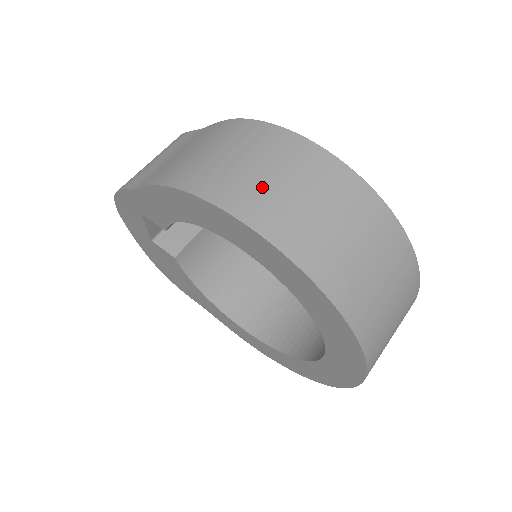
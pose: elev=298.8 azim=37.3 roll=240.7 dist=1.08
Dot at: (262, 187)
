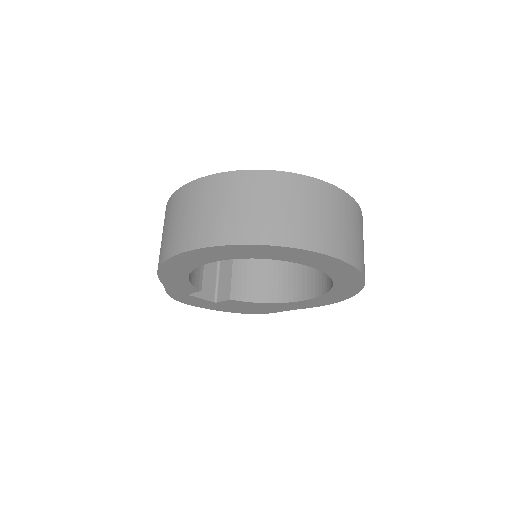
Dot at: (178, 230)
